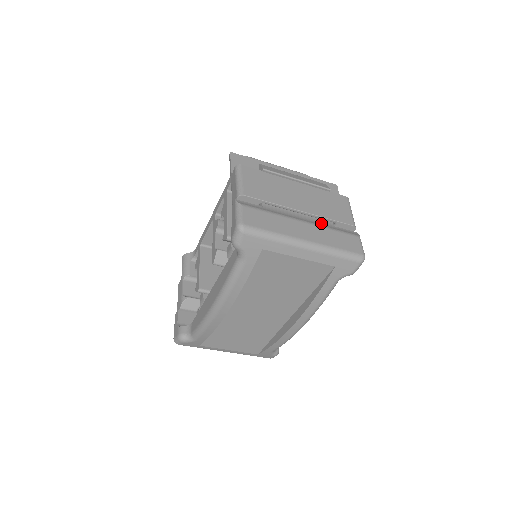
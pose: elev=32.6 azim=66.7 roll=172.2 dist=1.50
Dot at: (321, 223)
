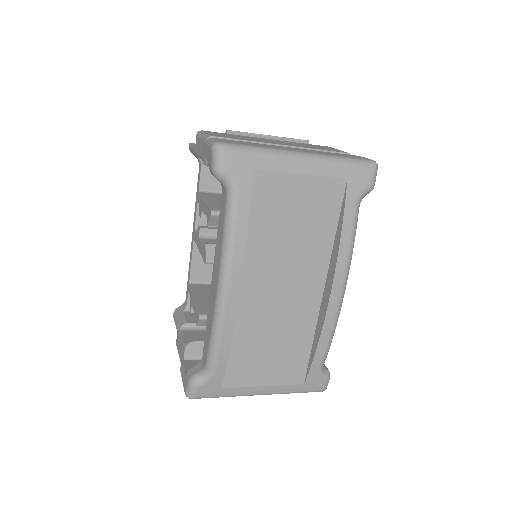
Dot at: occluded
